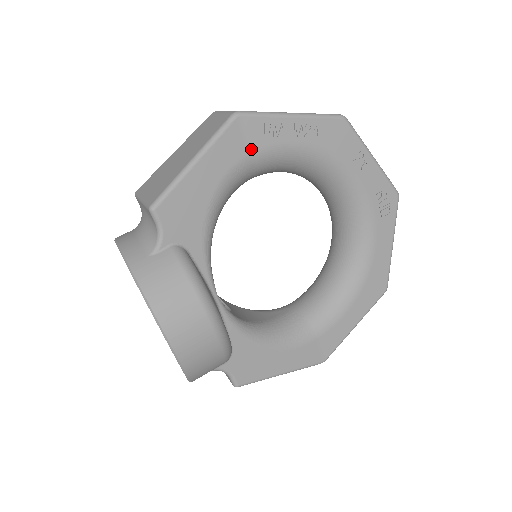
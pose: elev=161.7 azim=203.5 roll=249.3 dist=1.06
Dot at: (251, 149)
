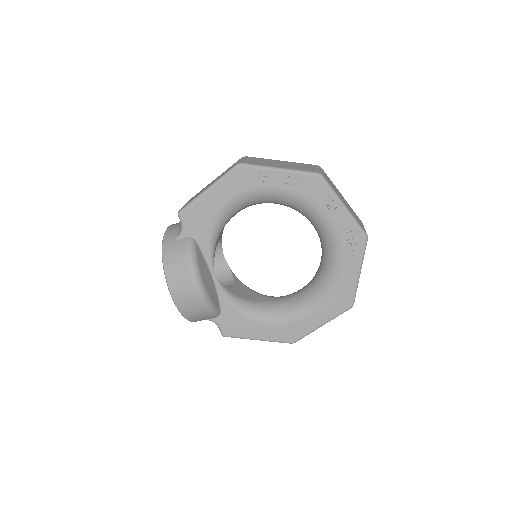
Dot at: (246, 187)
